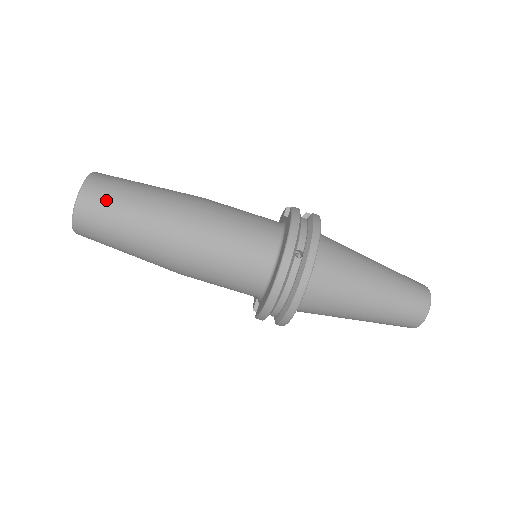
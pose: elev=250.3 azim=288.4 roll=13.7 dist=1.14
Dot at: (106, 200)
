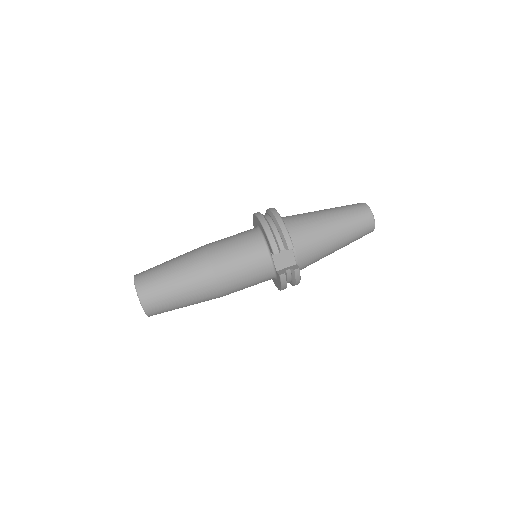
Dot at: (151, 268)
